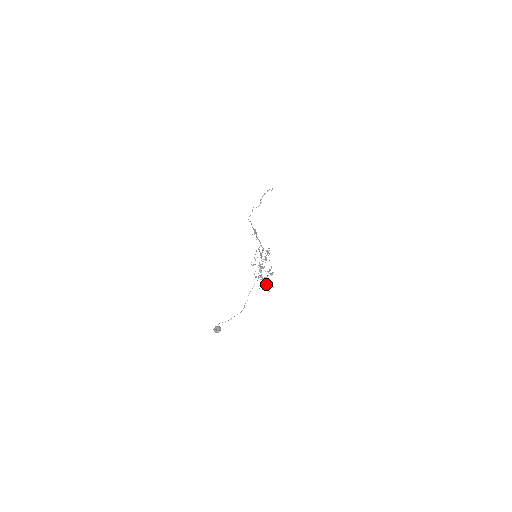
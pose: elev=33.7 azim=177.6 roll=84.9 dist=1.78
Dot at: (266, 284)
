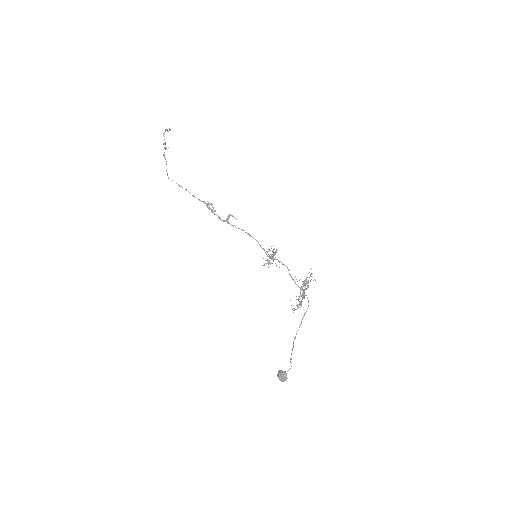
Dot at: occluded
